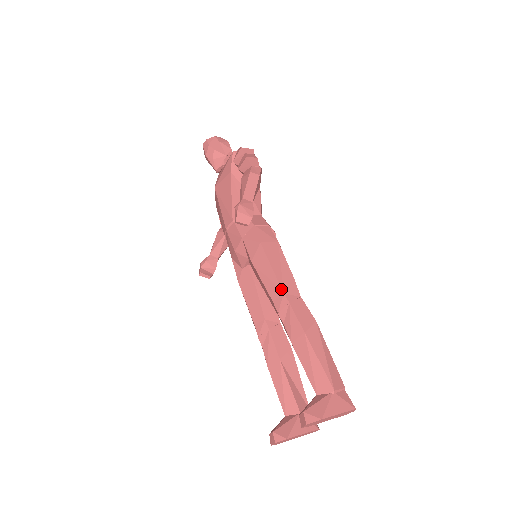
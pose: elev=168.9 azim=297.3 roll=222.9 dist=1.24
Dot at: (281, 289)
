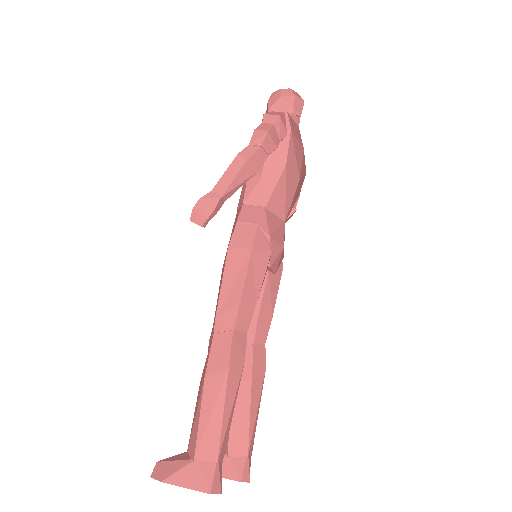
Dot at: (216, 313)
